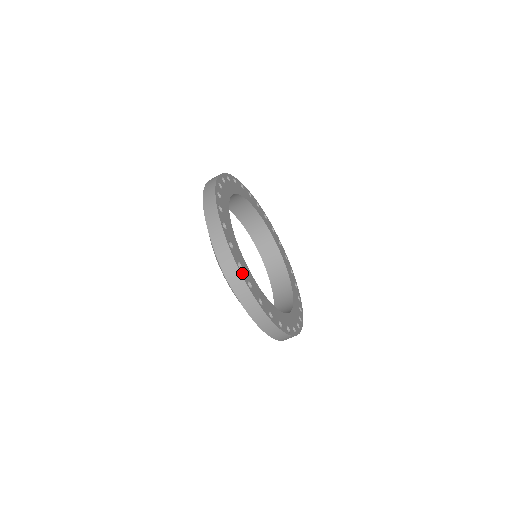
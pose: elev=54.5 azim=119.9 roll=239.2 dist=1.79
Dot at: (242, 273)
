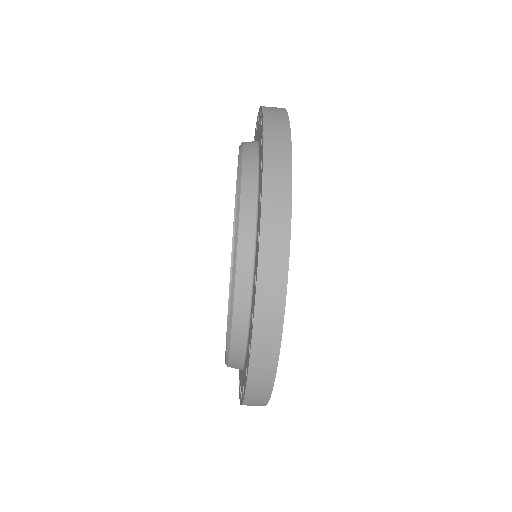
Dot at: (276, 367)
